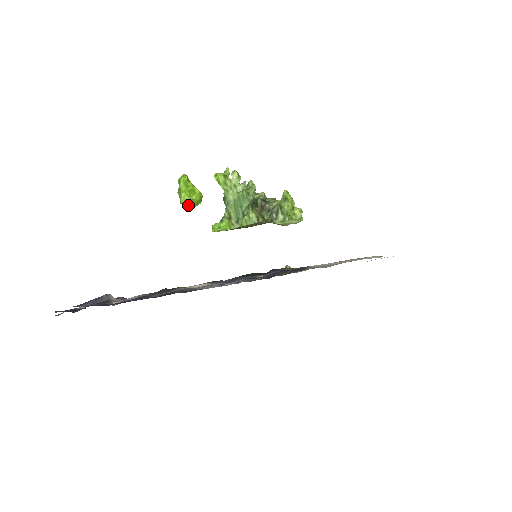
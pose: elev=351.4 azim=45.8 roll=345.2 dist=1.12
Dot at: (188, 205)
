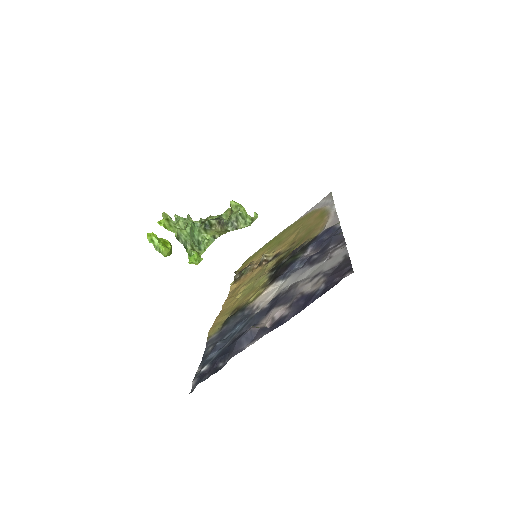
Dot at: occluded
